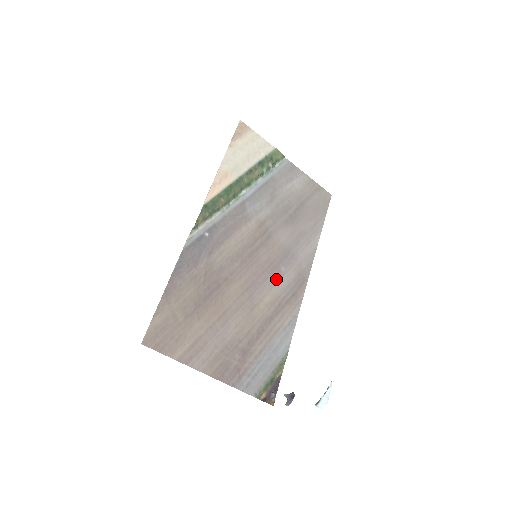
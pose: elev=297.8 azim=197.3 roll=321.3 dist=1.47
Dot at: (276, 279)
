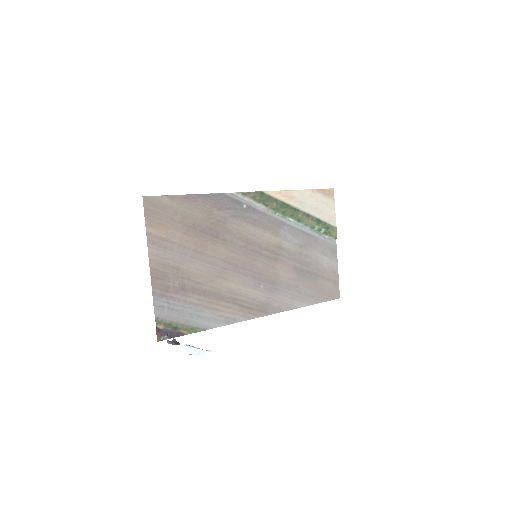
Dot at: (251, 285)
